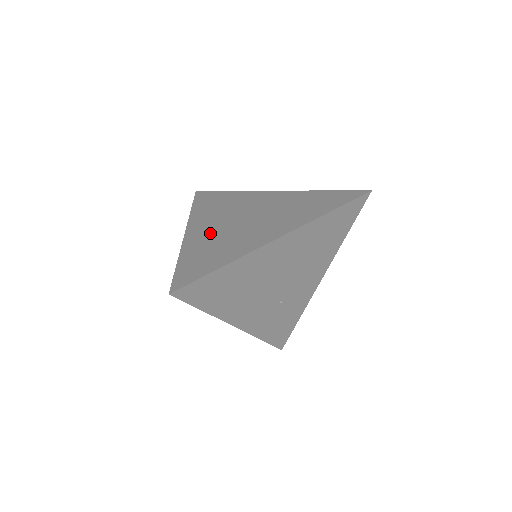
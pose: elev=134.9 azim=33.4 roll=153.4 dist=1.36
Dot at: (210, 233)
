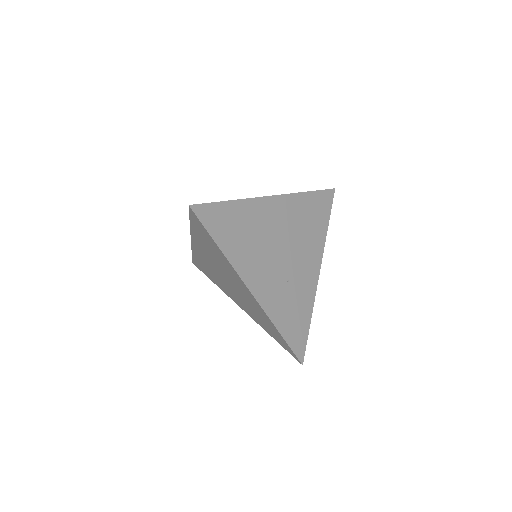
Dot at: occluded
